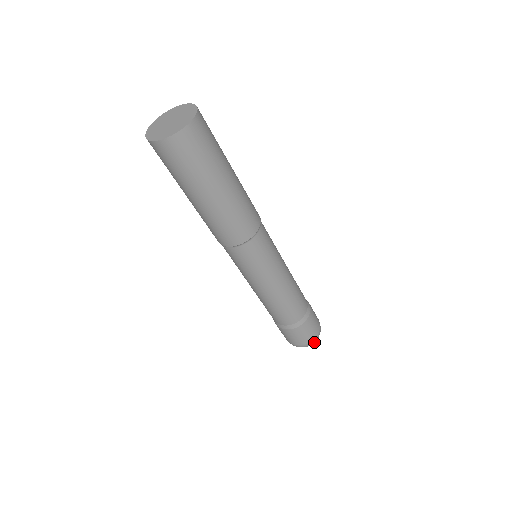
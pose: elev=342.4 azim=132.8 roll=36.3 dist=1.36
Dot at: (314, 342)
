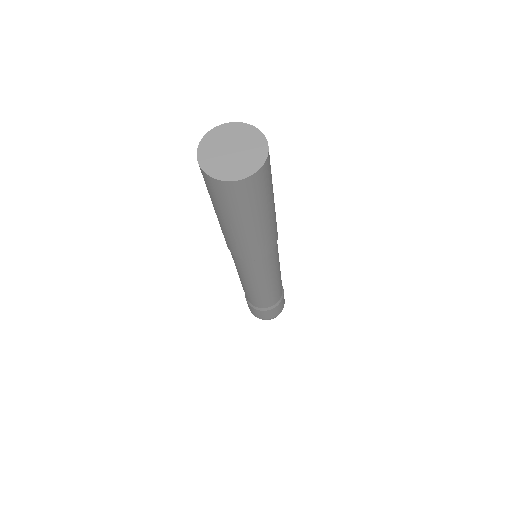
Dot at: occluded
